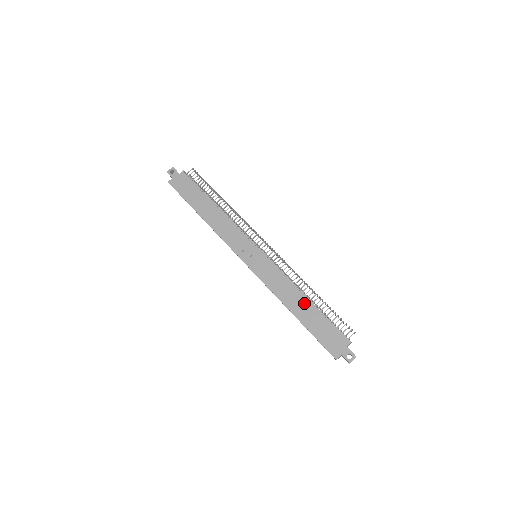
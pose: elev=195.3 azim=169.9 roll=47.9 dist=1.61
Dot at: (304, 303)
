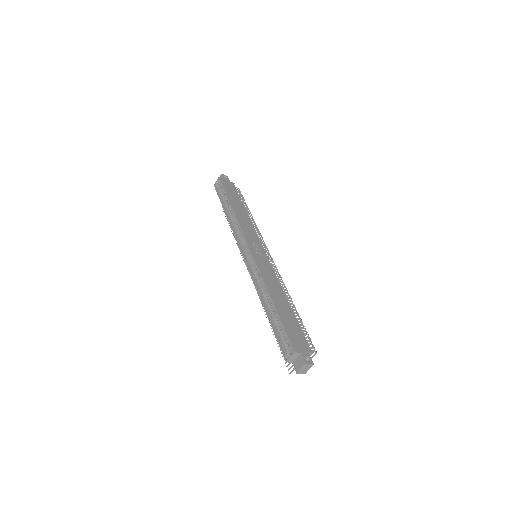
Dot at: (285, 301)
